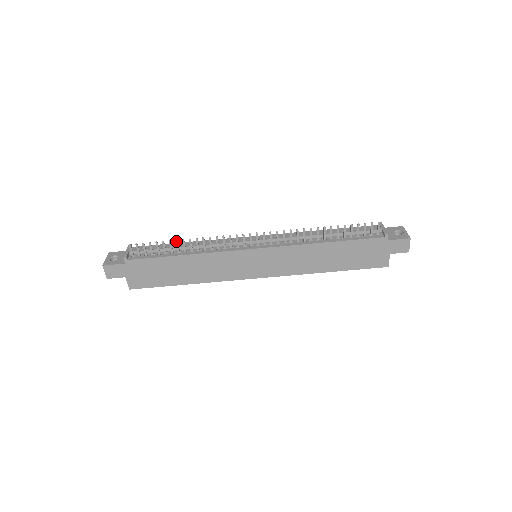
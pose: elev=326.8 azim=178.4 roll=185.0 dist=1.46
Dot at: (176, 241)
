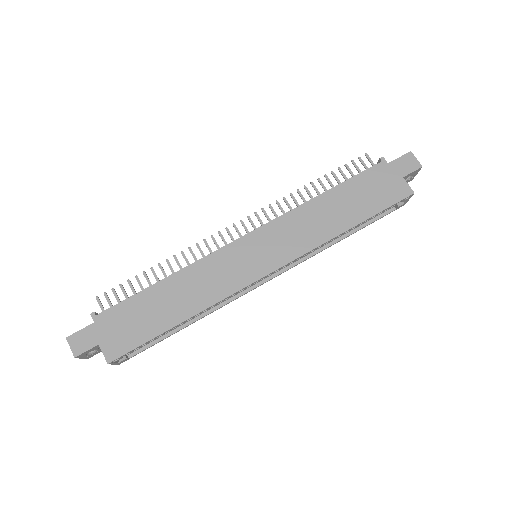
Dot at: (151, 269)
